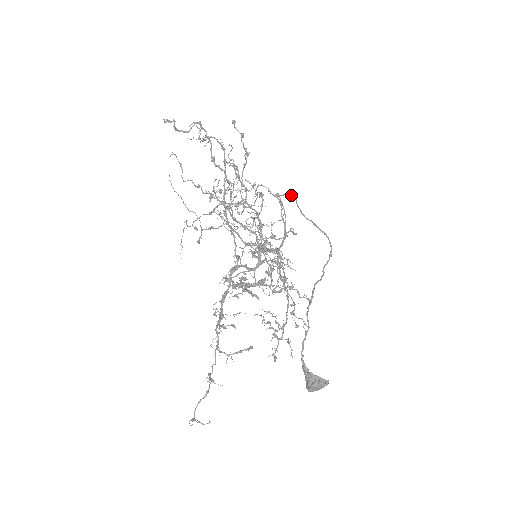
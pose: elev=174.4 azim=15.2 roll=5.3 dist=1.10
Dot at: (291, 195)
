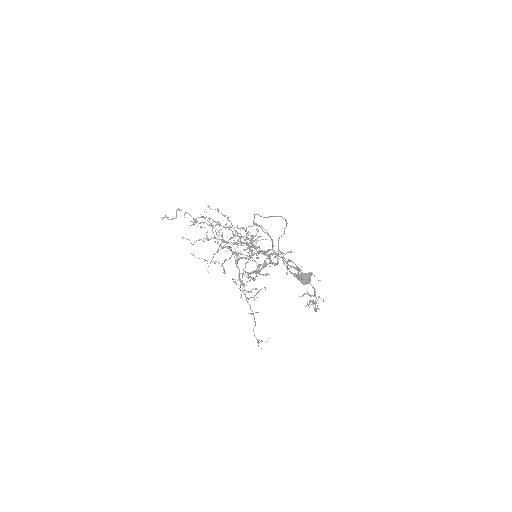
Dot at: occluded
